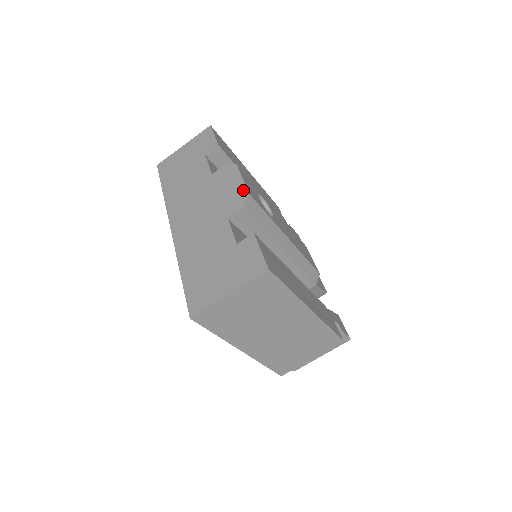
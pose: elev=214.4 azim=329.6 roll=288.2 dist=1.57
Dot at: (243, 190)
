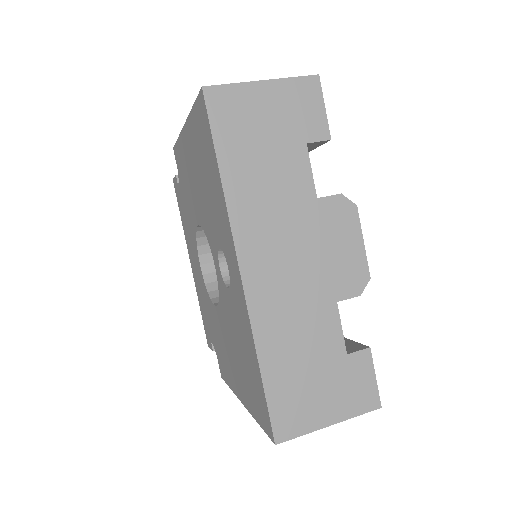
Dot at: (363, 266)
